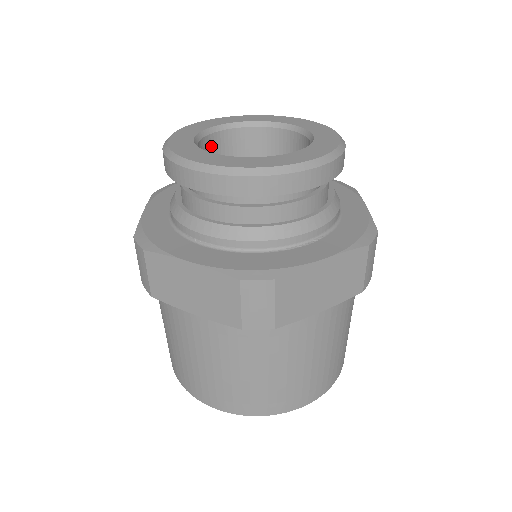
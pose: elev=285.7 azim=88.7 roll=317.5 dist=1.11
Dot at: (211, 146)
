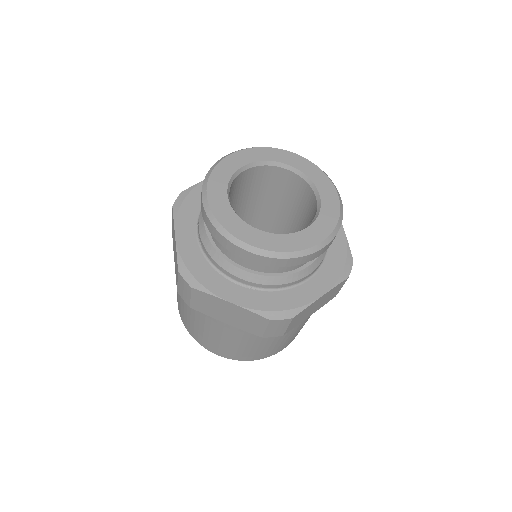
Dot at: (268, 172)
